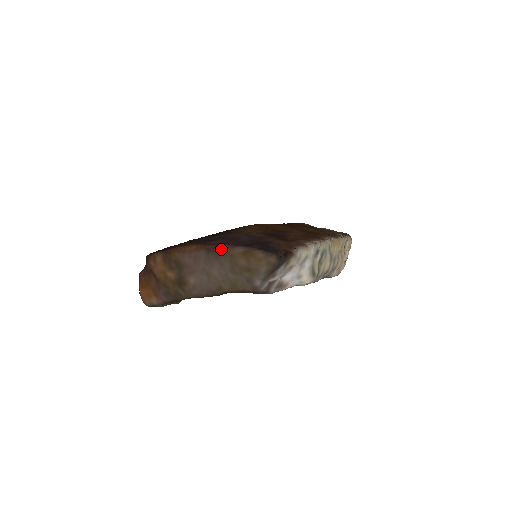
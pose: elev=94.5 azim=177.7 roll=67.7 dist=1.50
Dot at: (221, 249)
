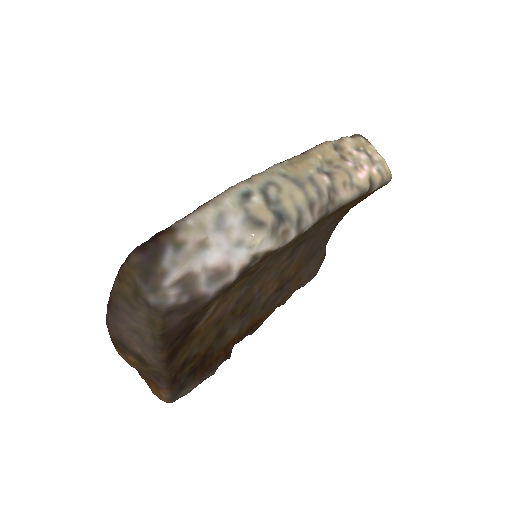
Dot at: (110, 295)
